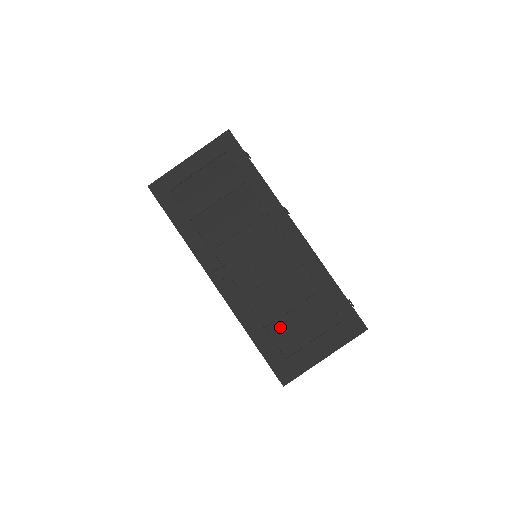
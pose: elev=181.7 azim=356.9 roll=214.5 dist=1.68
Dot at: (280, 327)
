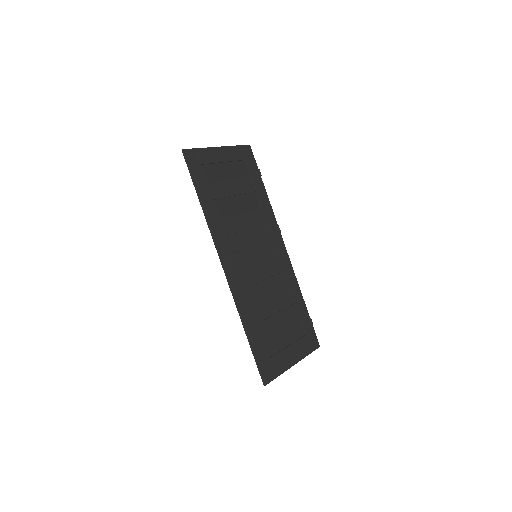
Dot at: (267, 326)
